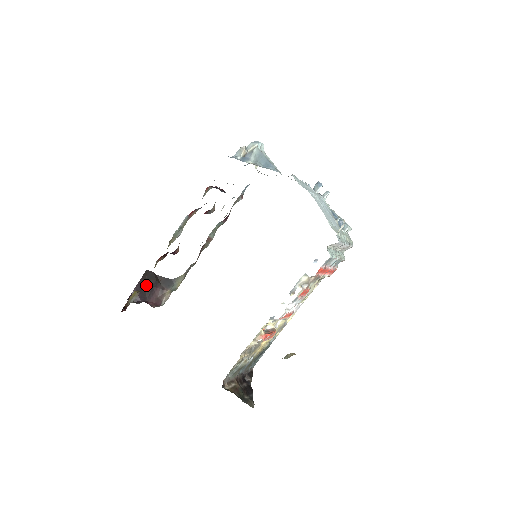
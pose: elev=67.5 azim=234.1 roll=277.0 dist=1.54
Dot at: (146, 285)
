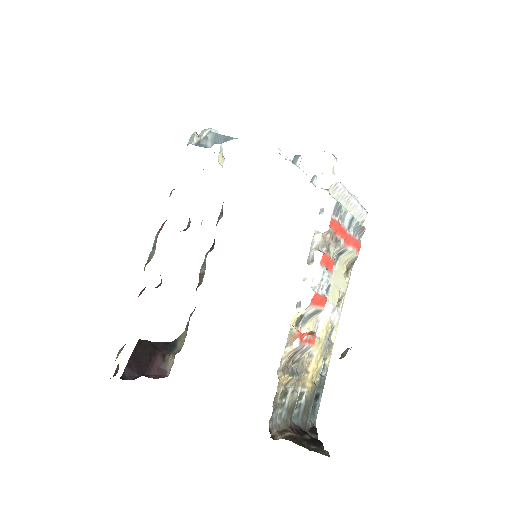
Dot at: (141, 356)
